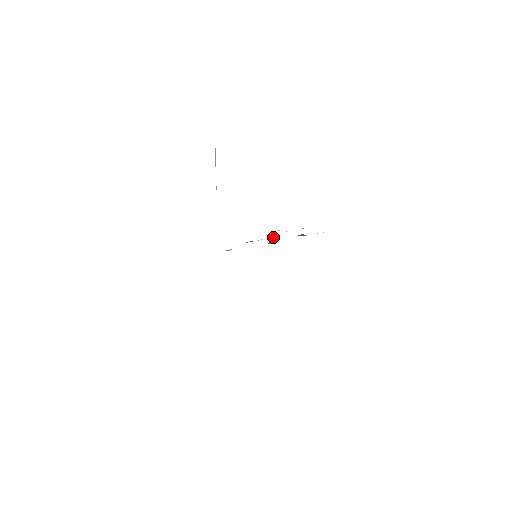
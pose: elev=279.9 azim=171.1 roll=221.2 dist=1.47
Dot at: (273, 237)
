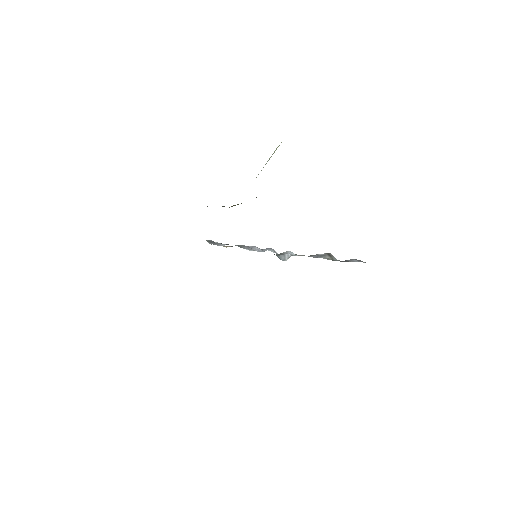
Dot at: (290, 253)
